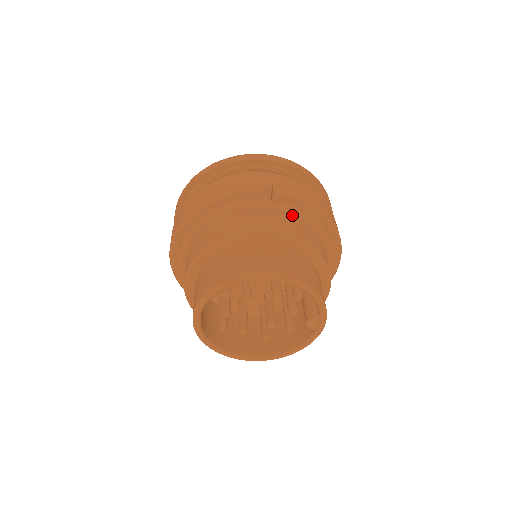
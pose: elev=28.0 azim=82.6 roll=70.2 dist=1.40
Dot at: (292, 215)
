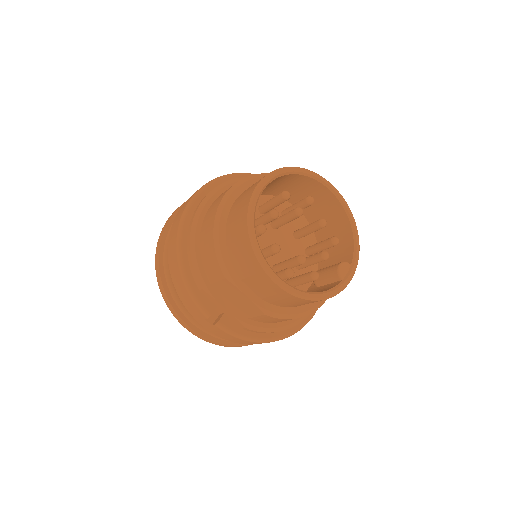
Dot at: occluded
